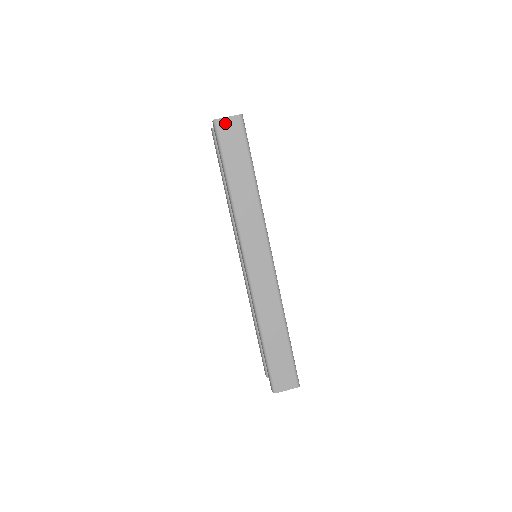
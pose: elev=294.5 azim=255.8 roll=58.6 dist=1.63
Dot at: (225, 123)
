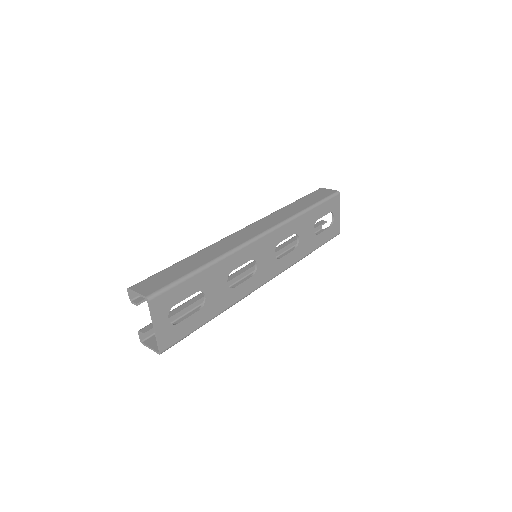
Dot at: (324, 190)
